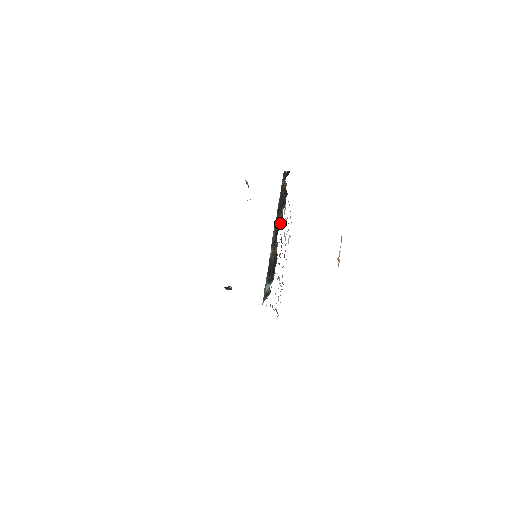
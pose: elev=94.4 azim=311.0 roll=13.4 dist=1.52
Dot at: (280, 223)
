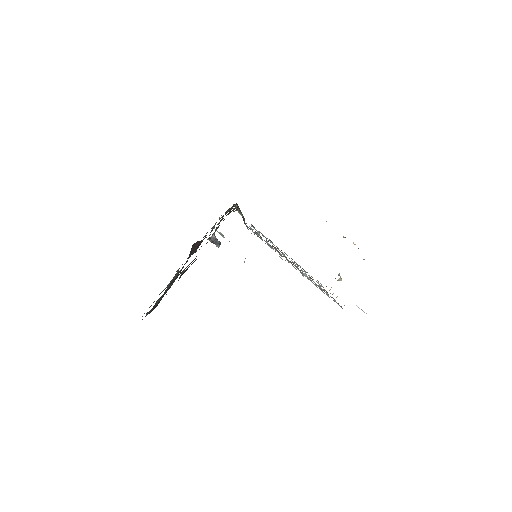
Dot at: occluded
